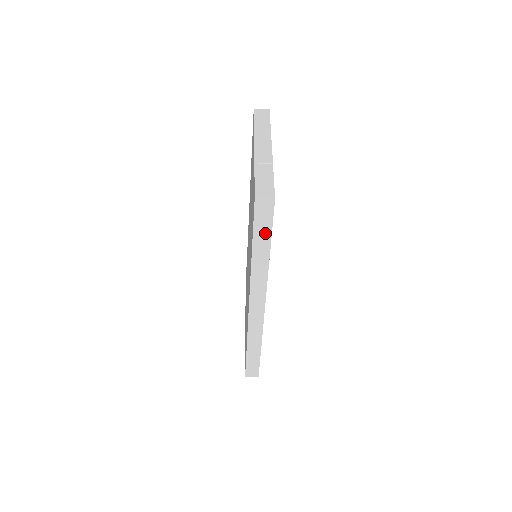
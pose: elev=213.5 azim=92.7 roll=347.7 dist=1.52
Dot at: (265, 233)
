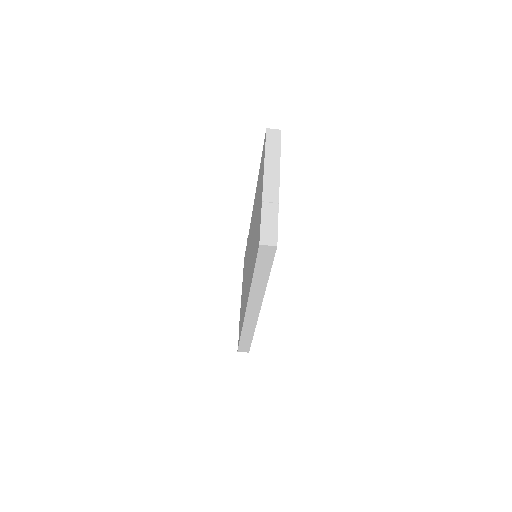
Dot at: (266, 267)
